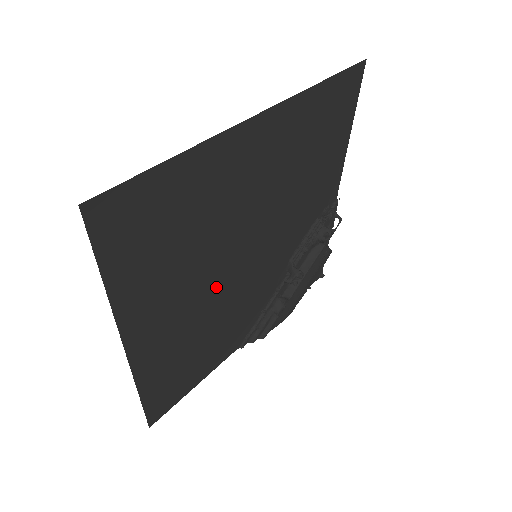
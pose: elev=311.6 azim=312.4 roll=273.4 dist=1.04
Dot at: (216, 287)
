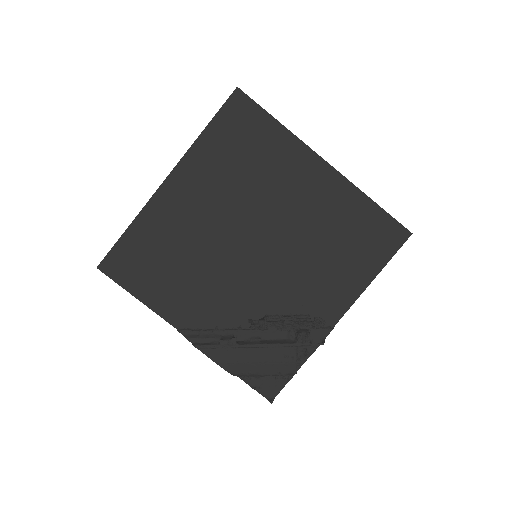
Dot at: (223, 233)
